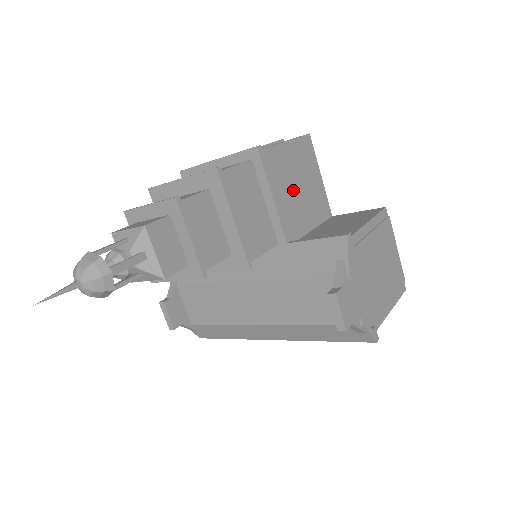
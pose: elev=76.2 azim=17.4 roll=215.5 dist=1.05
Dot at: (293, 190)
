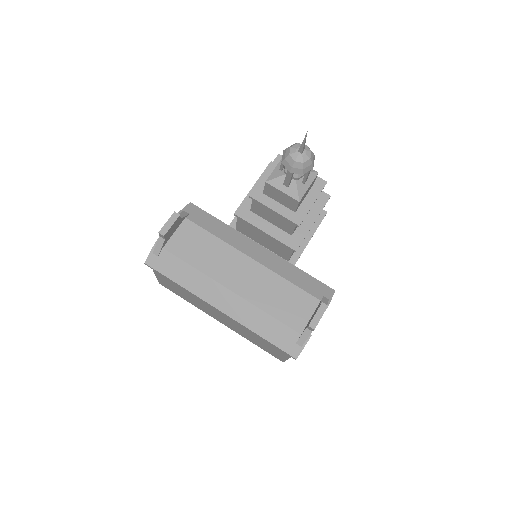
Dot at: occluded
